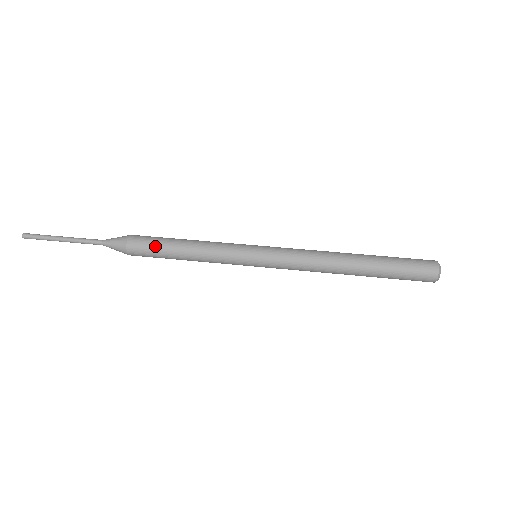
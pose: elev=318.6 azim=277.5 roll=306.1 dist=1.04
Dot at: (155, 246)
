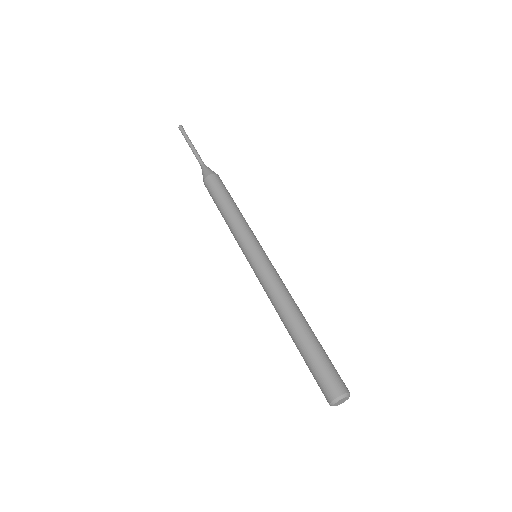
Dot at: (219, 190)
